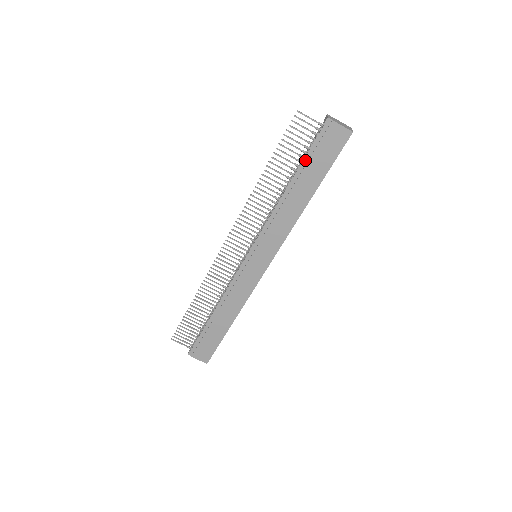
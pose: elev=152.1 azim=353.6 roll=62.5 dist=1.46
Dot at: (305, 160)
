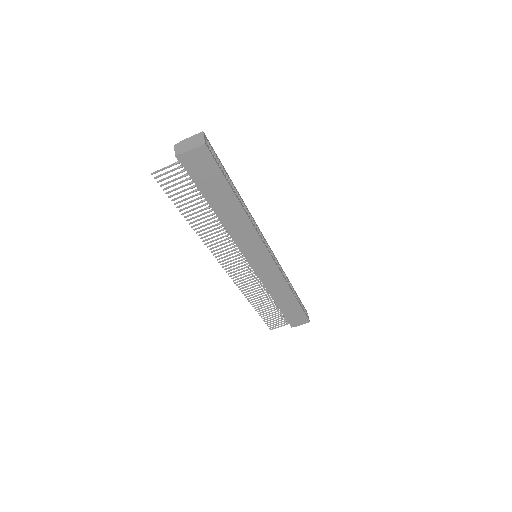
Dot at: (201, 191)
